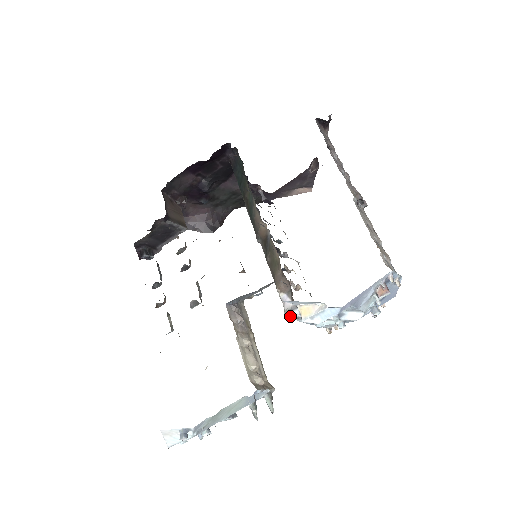
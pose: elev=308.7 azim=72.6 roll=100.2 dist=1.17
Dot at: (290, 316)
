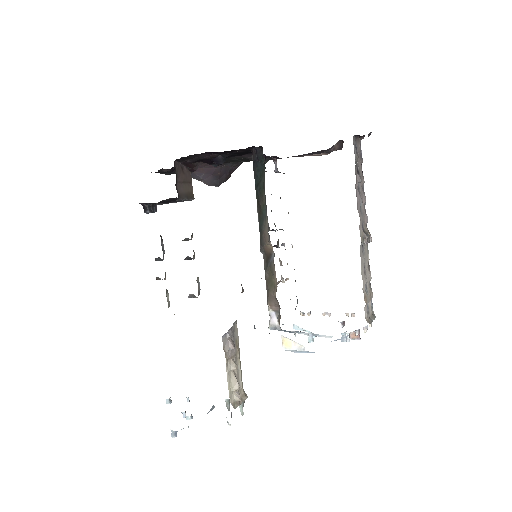
Dot at: (273, 329)
